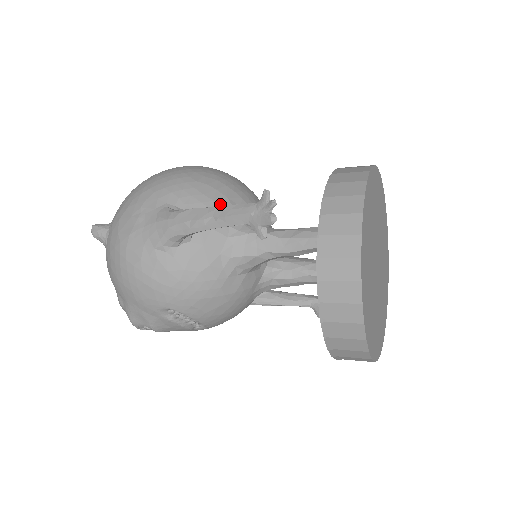
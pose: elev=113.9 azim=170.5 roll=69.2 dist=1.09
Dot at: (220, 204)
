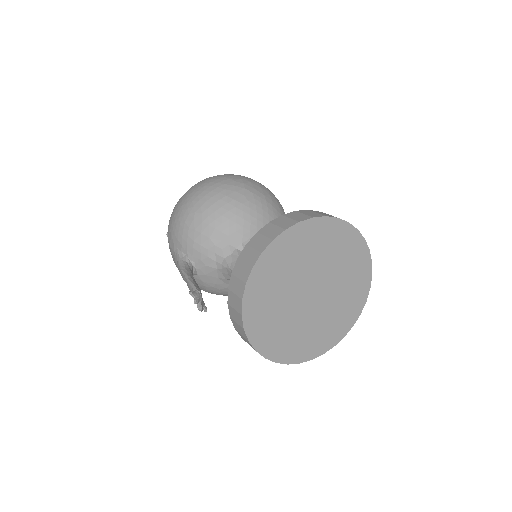
Dot at: (205, 246)
